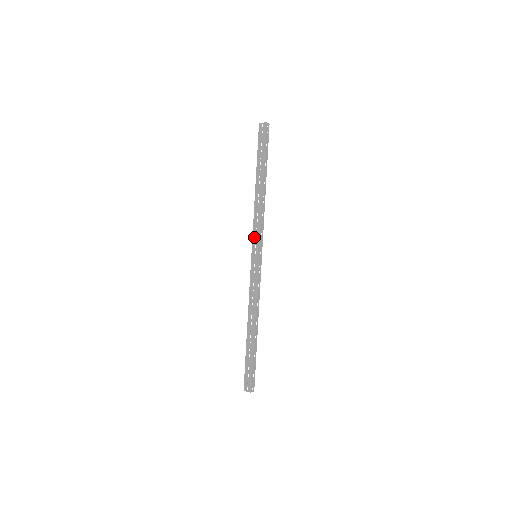
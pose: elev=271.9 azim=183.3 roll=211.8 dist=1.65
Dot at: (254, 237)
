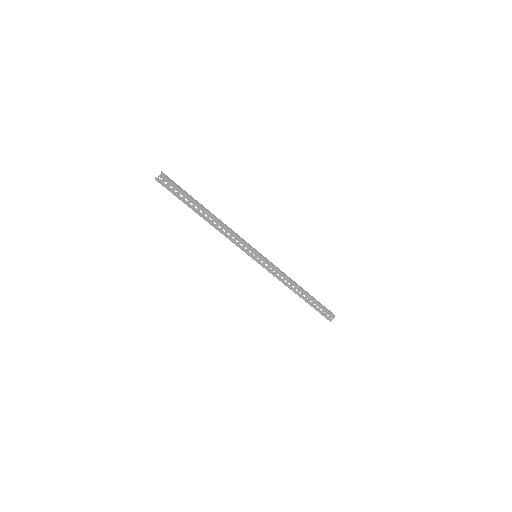
Dot at: (243, 248)
